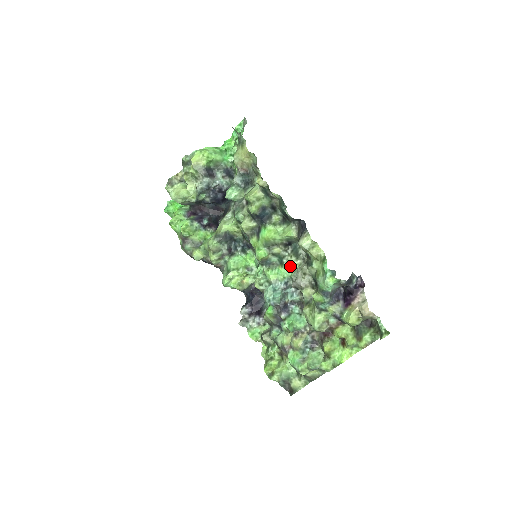
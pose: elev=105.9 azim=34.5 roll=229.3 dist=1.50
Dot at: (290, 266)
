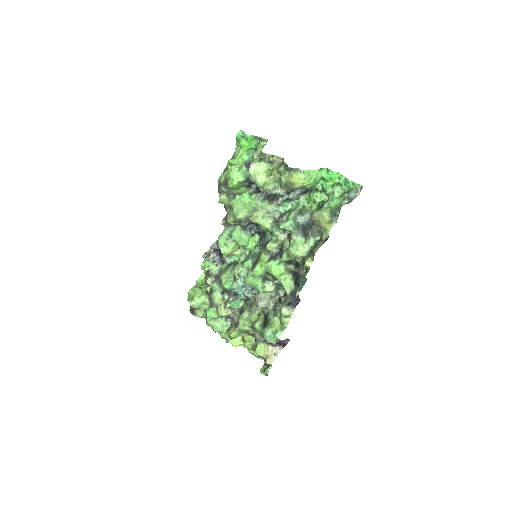
Dot at: (266, 290)
